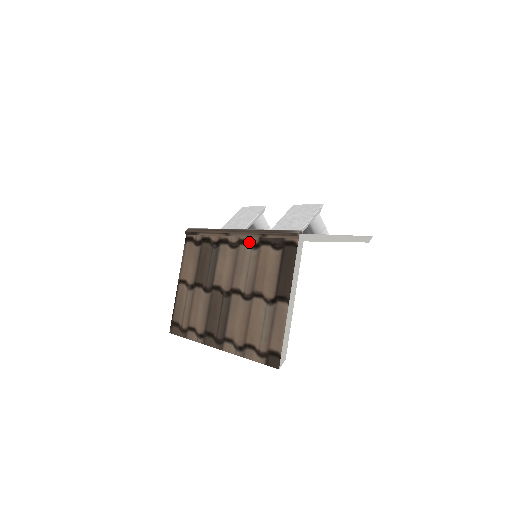
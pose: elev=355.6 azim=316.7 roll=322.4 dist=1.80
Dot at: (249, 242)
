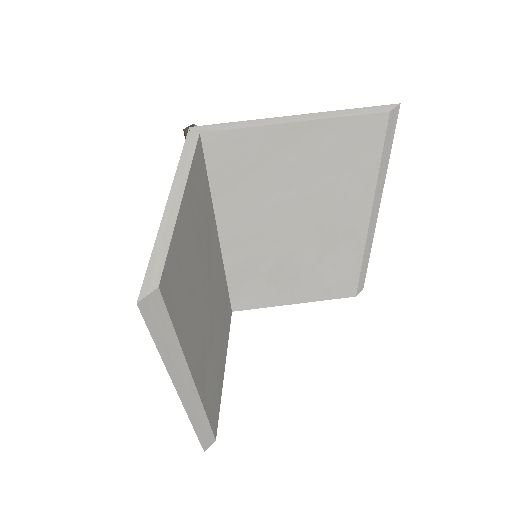
Dot at: occluded
